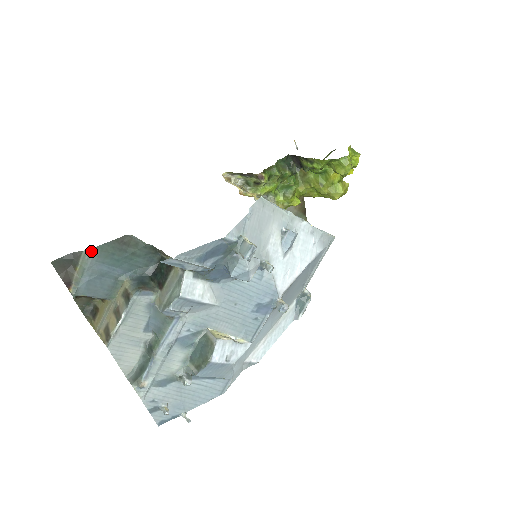
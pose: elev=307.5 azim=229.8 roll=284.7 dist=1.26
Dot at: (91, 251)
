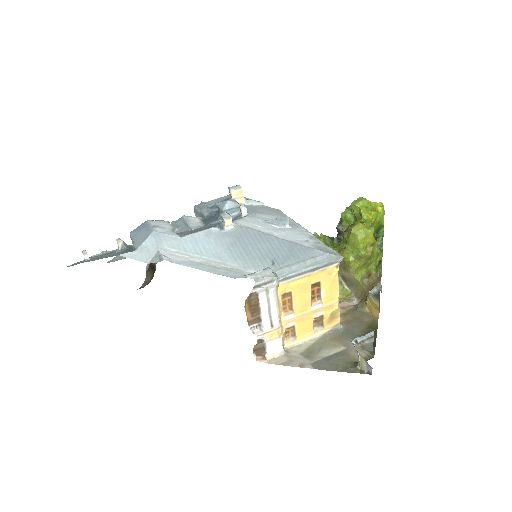
Dot at: occluded
